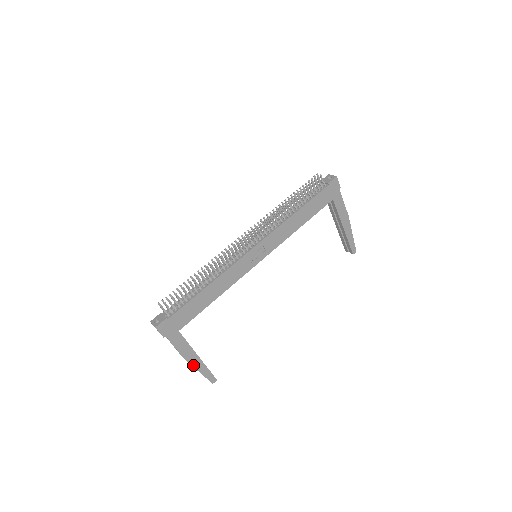
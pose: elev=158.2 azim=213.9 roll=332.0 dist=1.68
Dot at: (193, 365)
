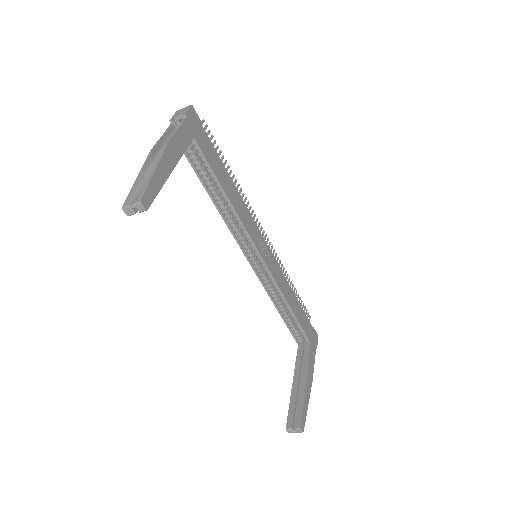
Dot at: (162, 159)
